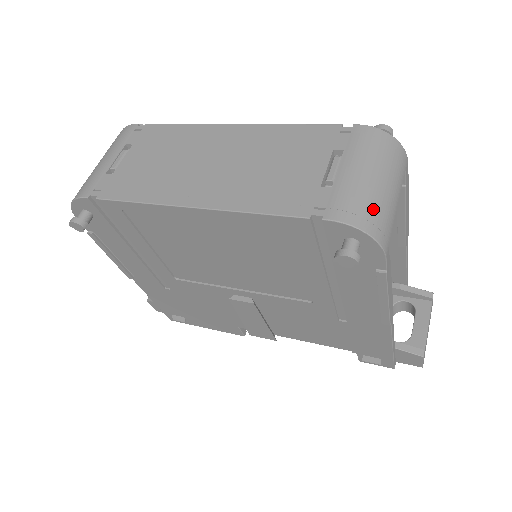
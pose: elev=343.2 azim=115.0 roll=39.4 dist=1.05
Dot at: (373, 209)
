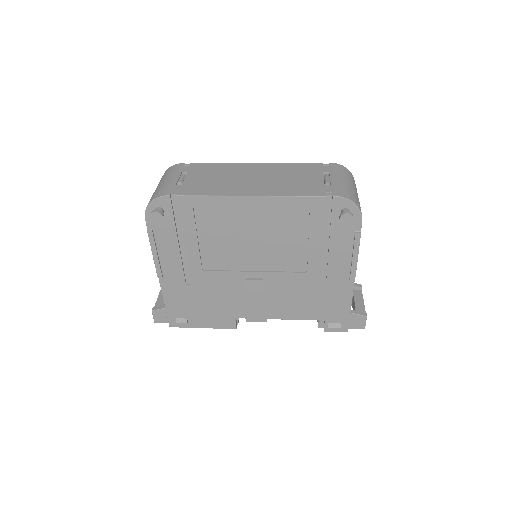
Dot at: (354, 195)
